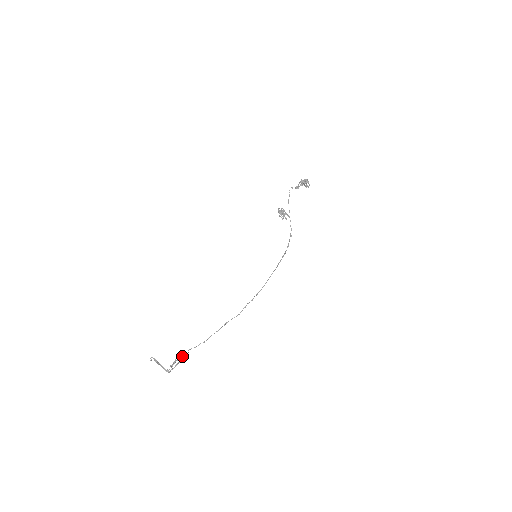
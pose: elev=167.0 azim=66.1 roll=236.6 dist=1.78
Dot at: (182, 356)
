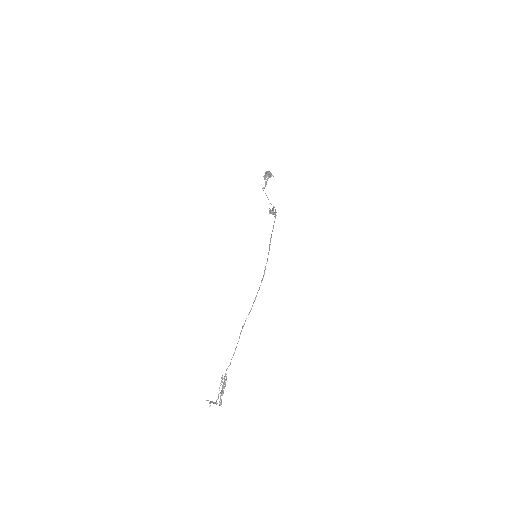
Dot at: (224, 381)
